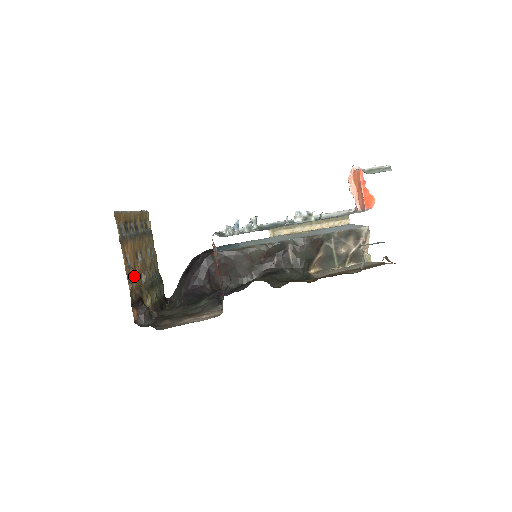
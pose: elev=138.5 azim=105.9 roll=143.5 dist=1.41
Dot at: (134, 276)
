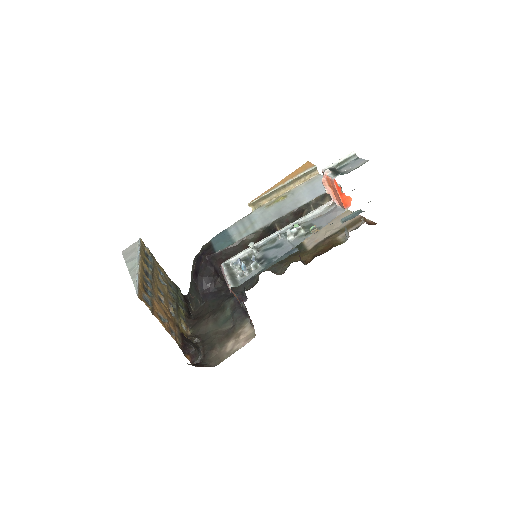
Dot at: (170, 323)
